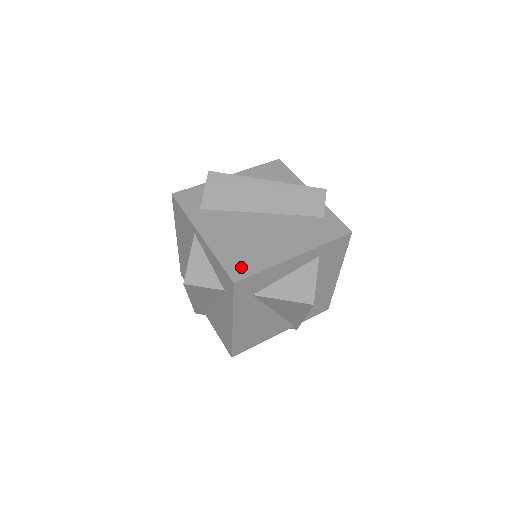
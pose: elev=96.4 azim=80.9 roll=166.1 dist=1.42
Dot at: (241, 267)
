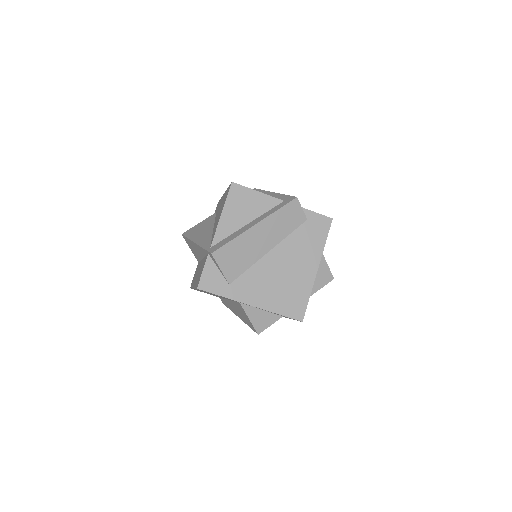
Dot at: (296, 307)
